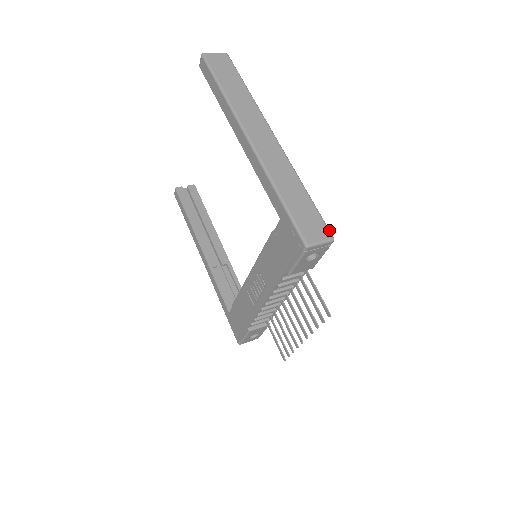
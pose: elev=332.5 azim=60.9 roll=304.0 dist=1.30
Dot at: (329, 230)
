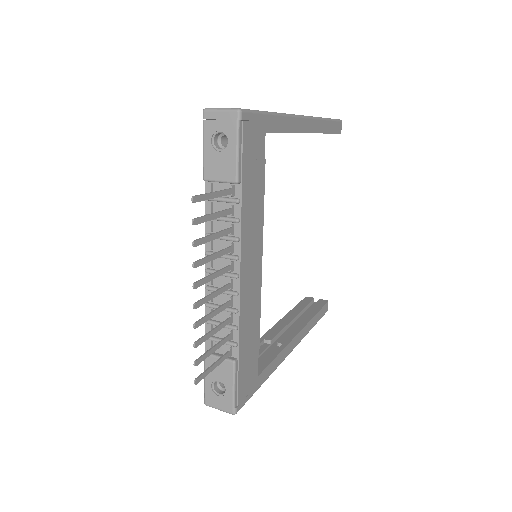
Dot at: (246, 109)
